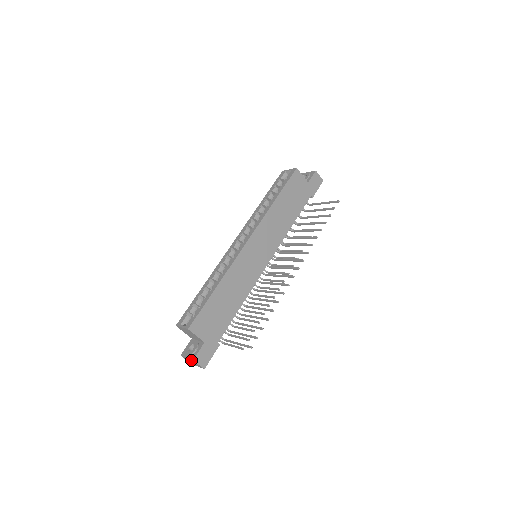
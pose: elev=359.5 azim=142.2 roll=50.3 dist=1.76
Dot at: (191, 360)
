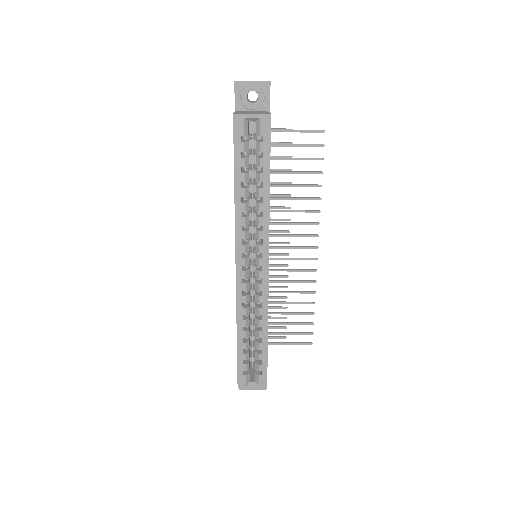
Dot at: occluded
